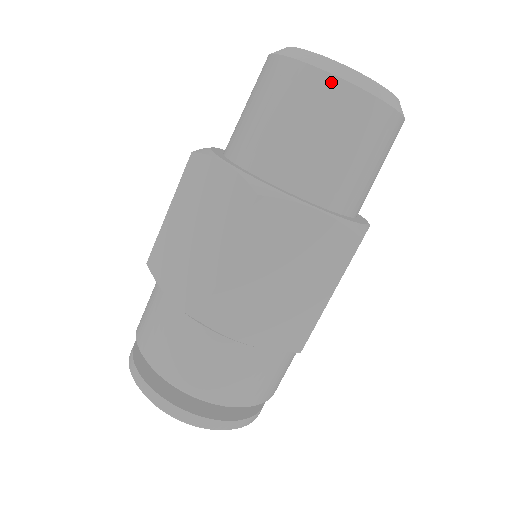
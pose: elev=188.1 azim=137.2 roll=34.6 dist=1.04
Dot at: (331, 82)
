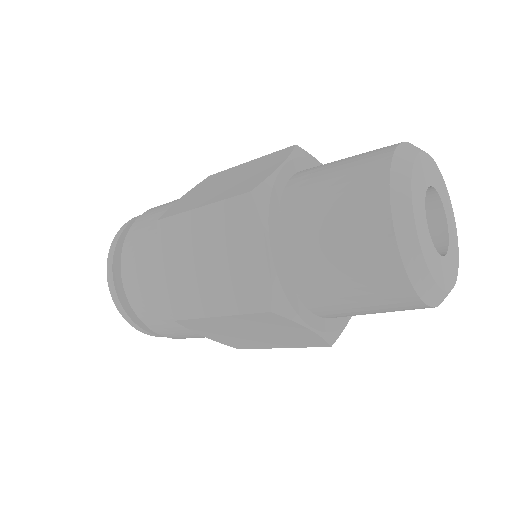
Dot at: (402, 282)
